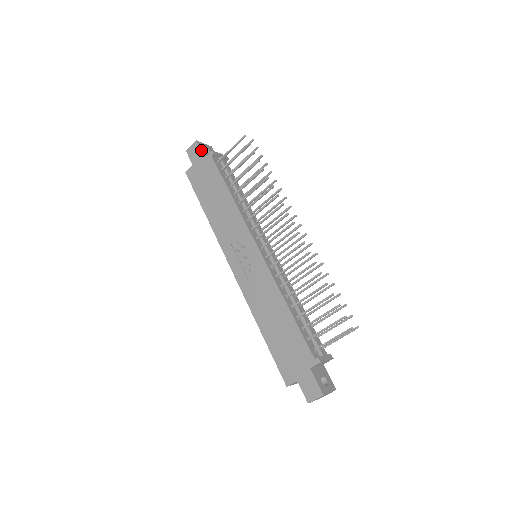
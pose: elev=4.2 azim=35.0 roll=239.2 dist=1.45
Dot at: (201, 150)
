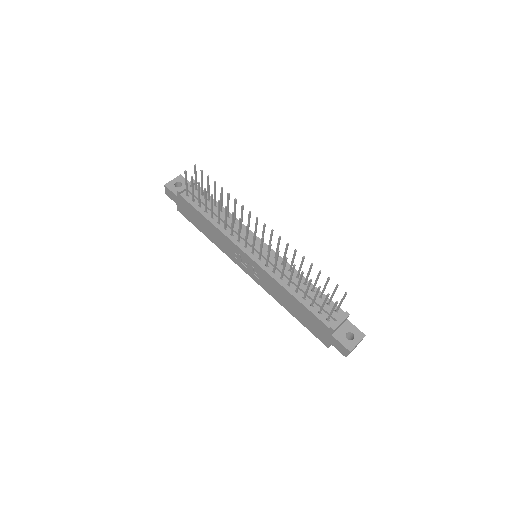
Dot at: (172, 191)
